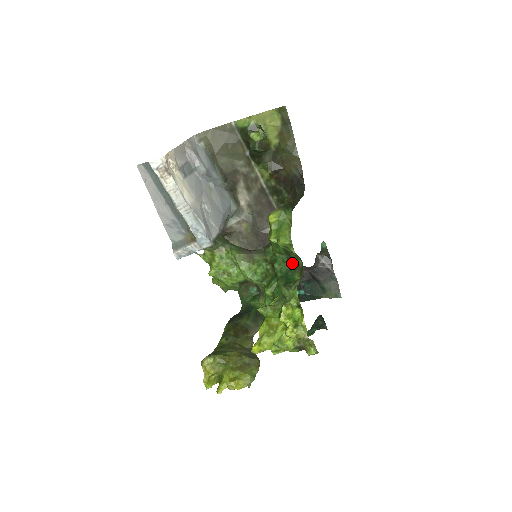
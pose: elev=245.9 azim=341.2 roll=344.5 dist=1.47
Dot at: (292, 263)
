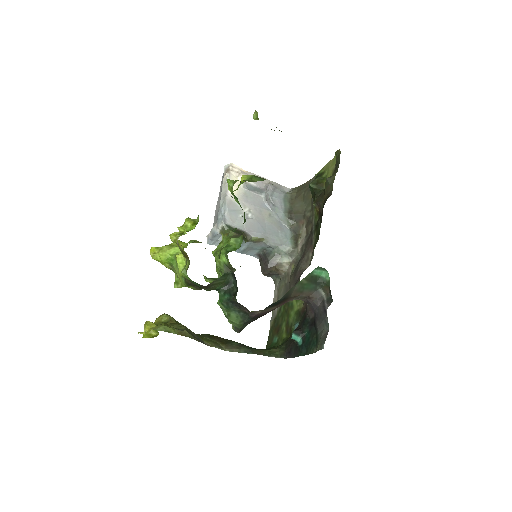
Dot at: occluded
